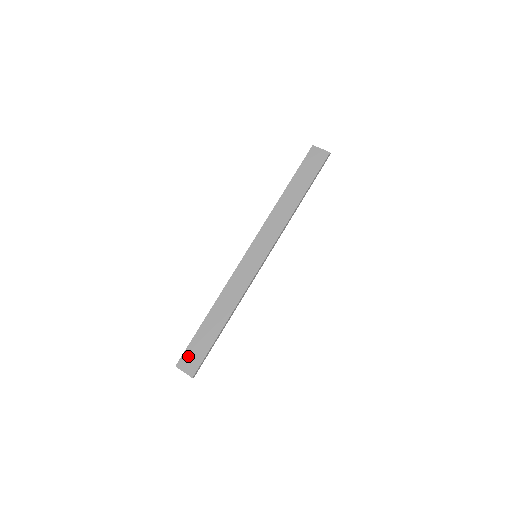
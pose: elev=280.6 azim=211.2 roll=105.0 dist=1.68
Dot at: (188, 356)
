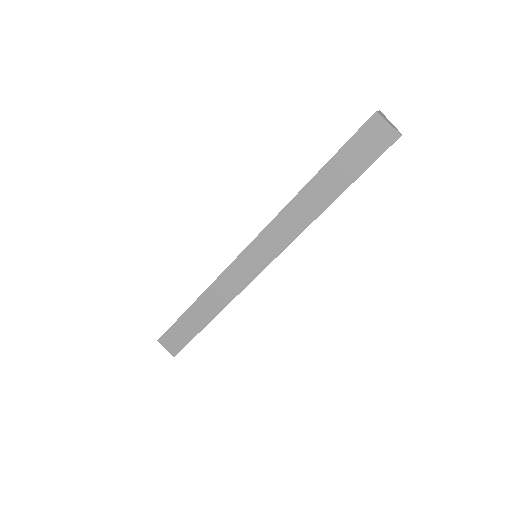
Dot at: (170, 337)
